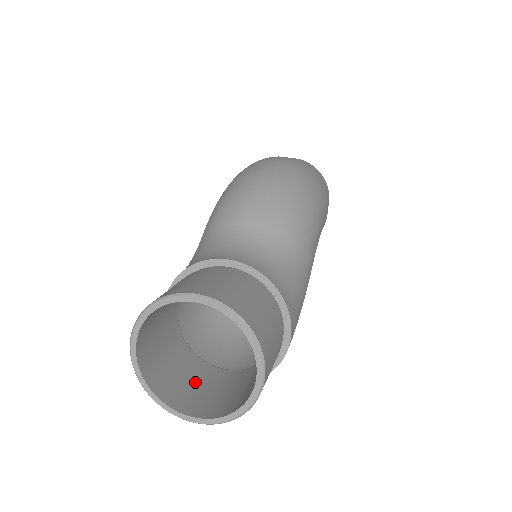
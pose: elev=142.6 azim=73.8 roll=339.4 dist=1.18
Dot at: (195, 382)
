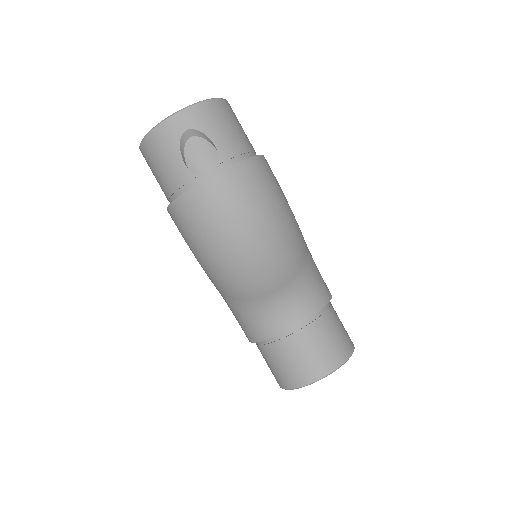
Dot at: occluded
